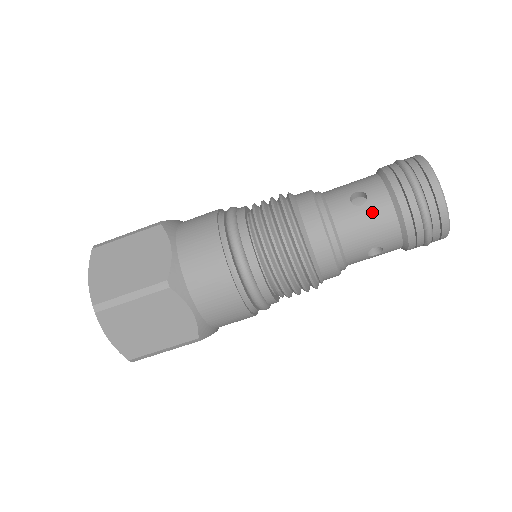
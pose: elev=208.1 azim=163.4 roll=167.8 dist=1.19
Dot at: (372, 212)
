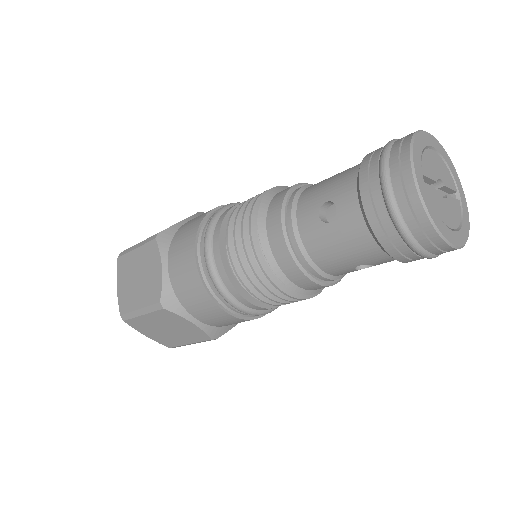
Dot at: (342, 232)
